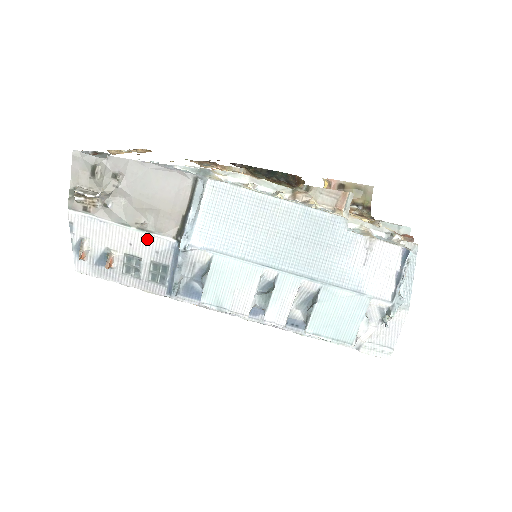
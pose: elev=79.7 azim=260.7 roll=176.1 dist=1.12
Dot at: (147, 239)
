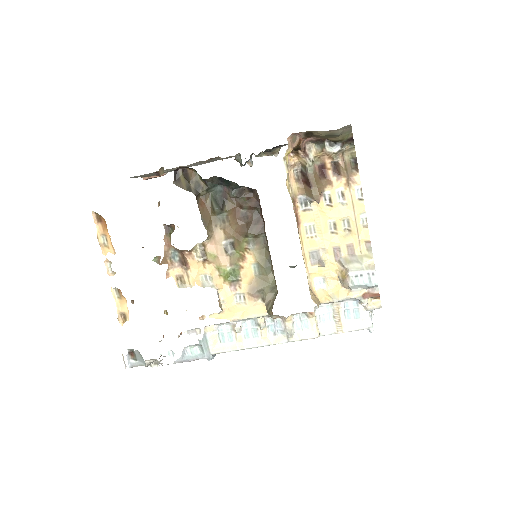
Dot at: occluded
